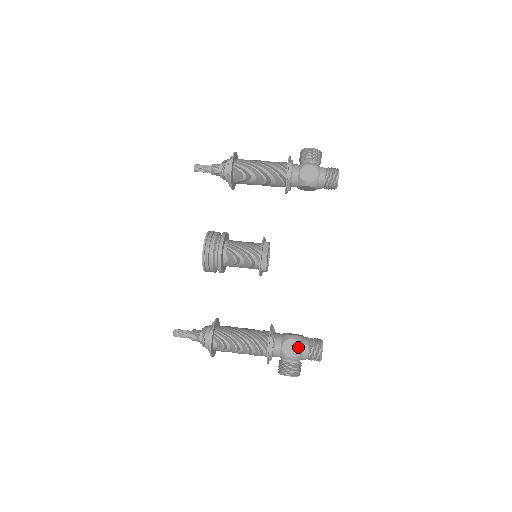
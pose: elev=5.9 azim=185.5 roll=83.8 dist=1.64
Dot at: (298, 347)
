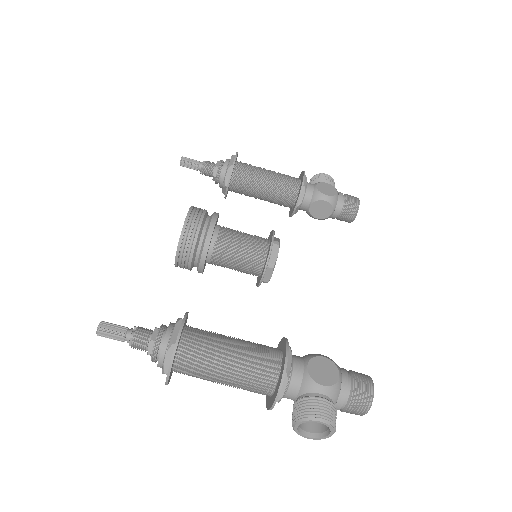
Dot at: (334, 370)
